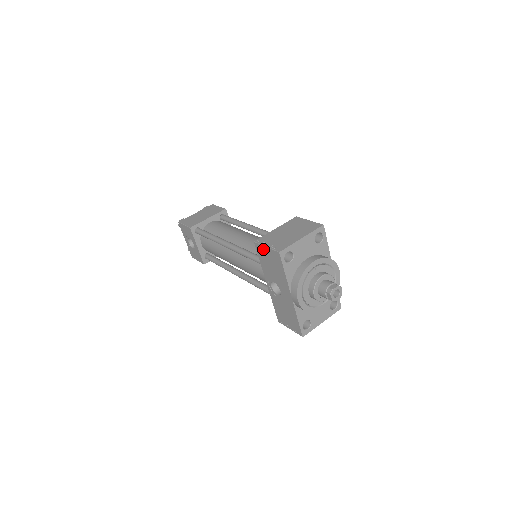
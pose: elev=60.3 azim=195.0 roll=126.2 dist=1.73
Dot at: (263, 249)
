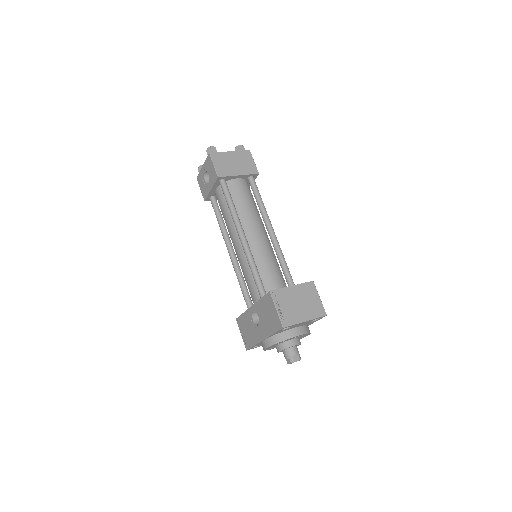
Dot at: (272, 305)
